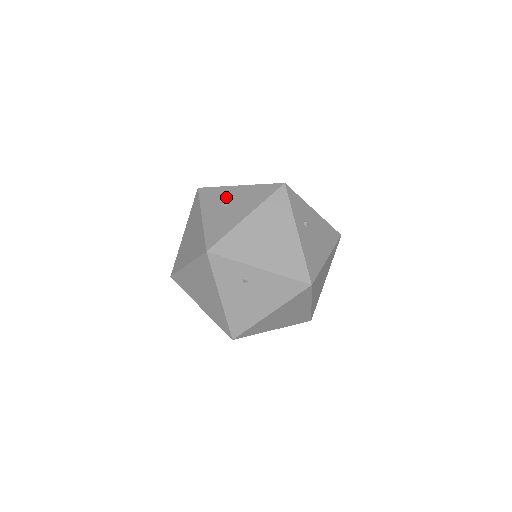
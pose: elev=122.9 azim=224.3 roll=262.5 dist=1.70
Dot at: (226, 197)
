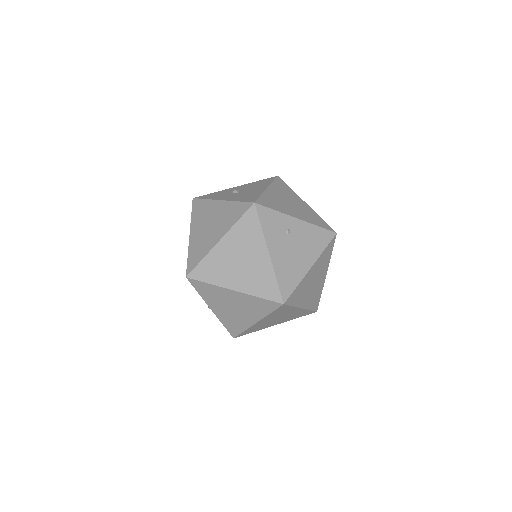
Dot at: occluded
